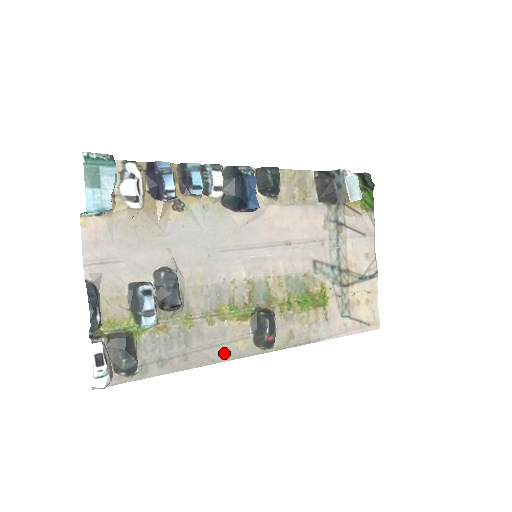
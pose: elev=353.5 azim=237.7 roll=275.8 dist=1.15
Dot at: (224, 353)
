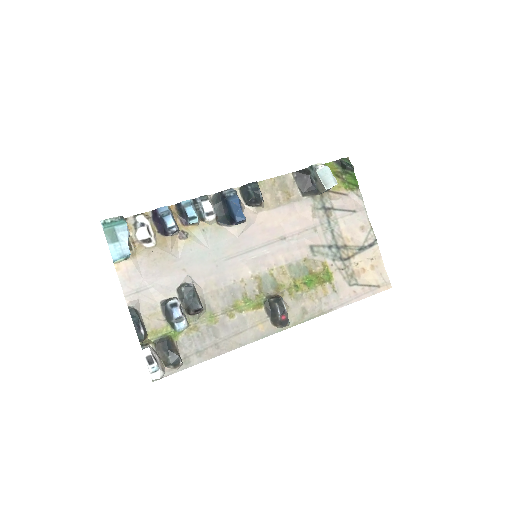
Dot at: (248, 337)
